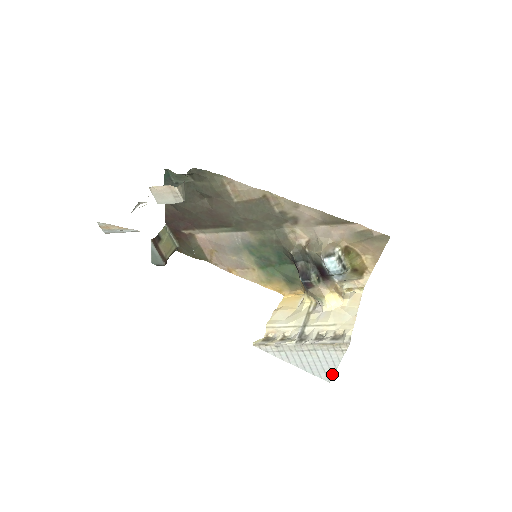
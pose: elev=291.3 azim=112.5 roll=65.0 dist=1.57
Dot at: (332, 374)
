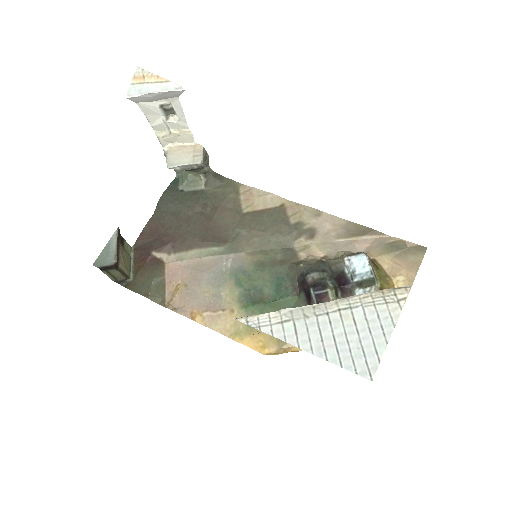
Dot at: (378, 357)
